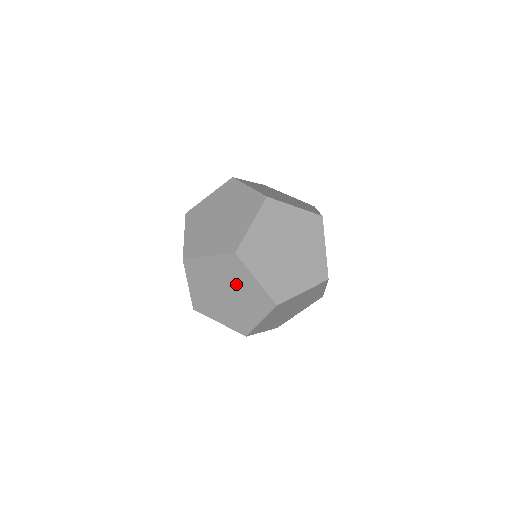
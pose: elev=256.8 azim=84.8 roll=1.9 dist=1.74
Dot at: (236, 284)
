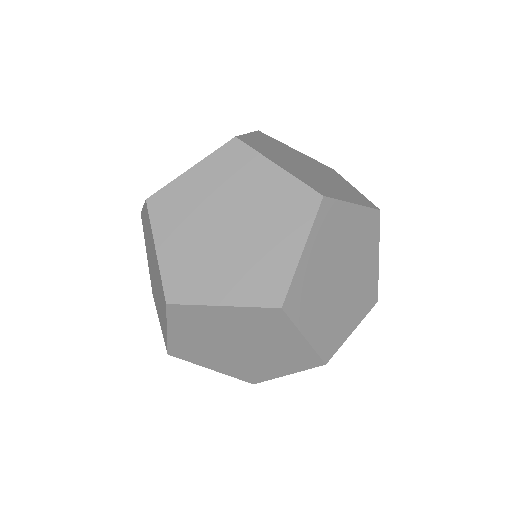
Dot at: occluded
